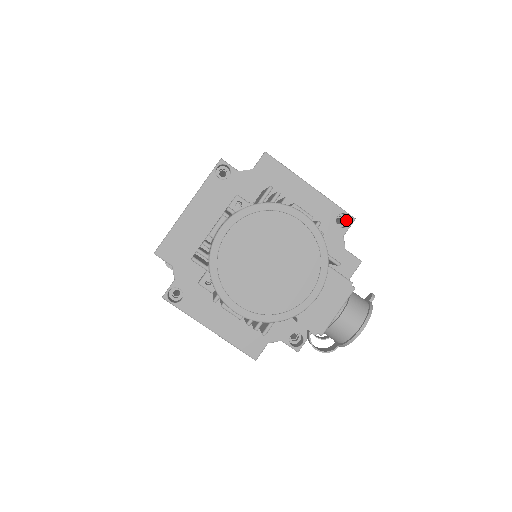
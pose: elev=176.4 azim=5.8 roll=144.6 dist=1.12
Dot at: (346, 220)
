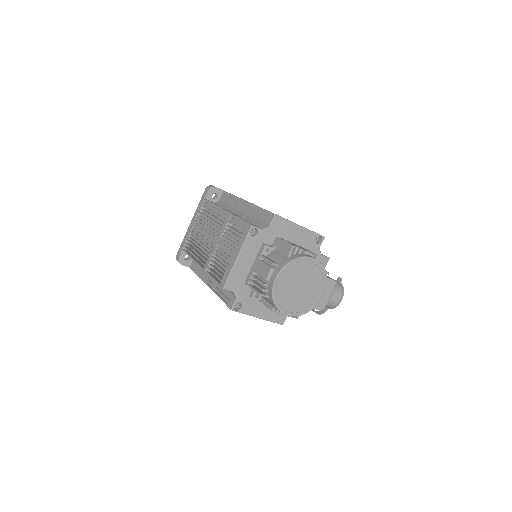
Dot at: (318, 237)
